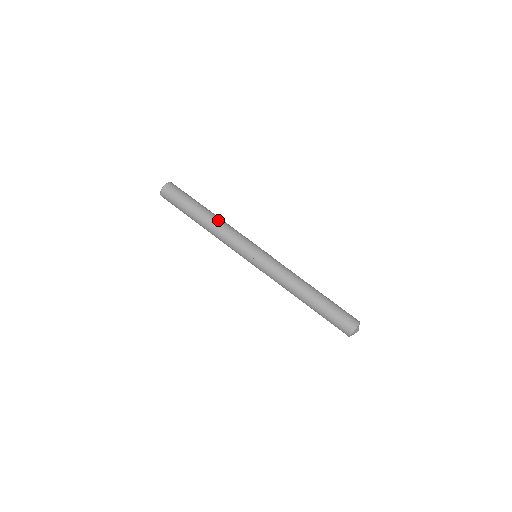
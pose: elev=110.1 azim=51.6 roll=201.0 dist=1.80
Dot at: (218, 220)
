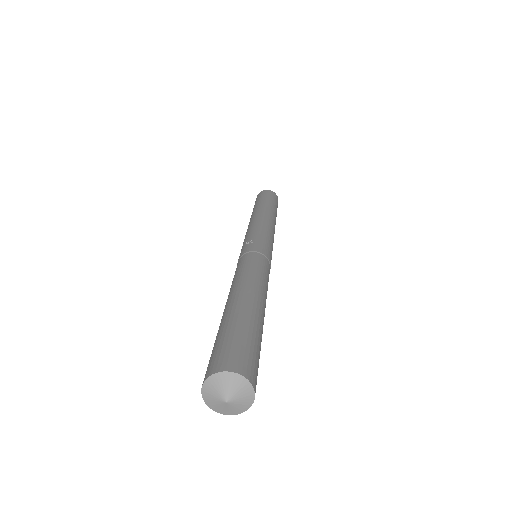
Dot at: (267, 215)
